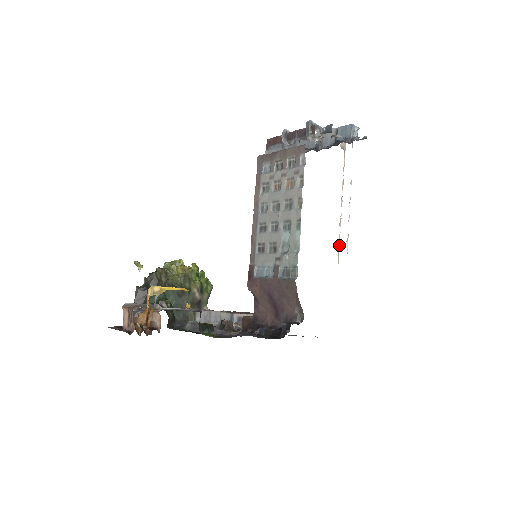
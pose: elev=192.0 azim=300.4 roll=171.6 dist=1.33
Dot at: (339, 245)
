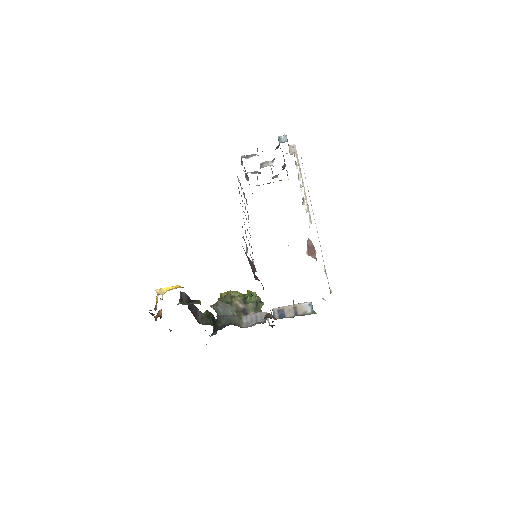
Dot at: (308, 212)
